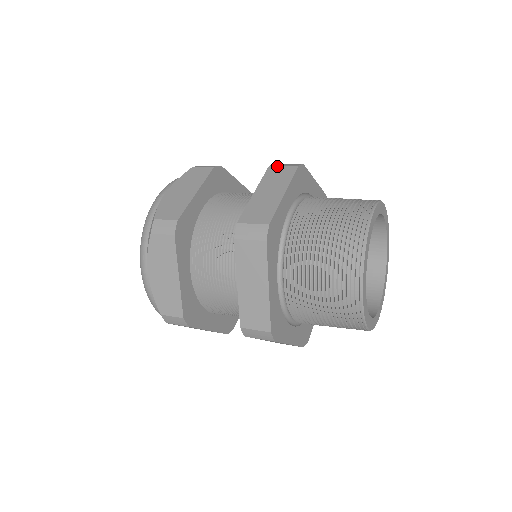
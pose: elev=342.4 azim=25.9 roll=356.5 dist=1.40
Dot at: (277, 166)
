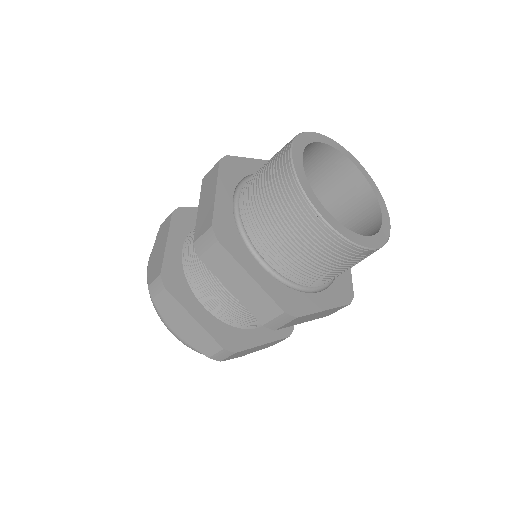
Dot at: (207, 174)
